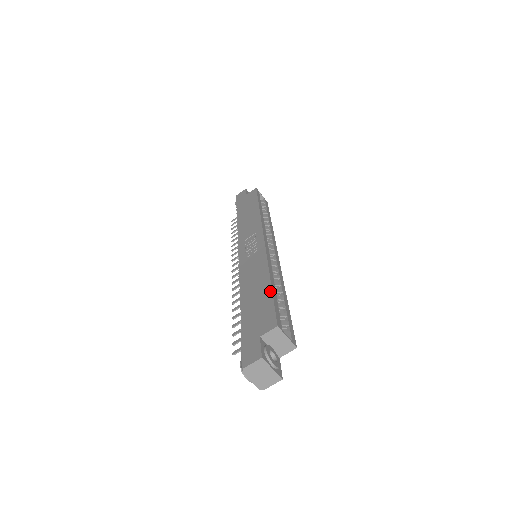
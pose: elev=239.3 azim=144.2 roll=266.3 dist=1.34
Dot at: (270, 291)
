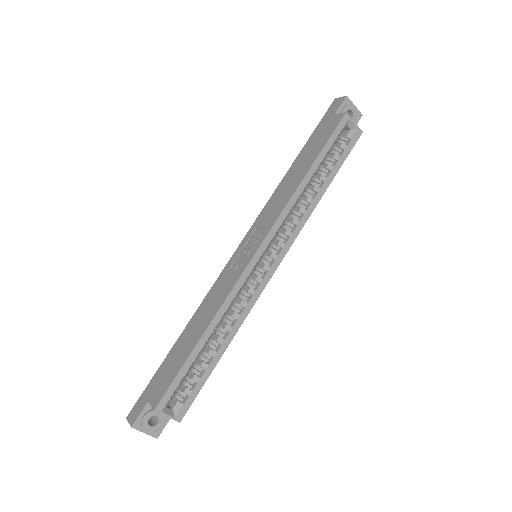
Dot at: (188, 355)
